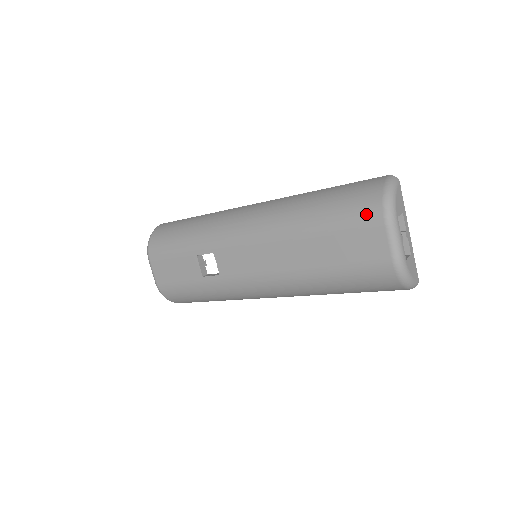
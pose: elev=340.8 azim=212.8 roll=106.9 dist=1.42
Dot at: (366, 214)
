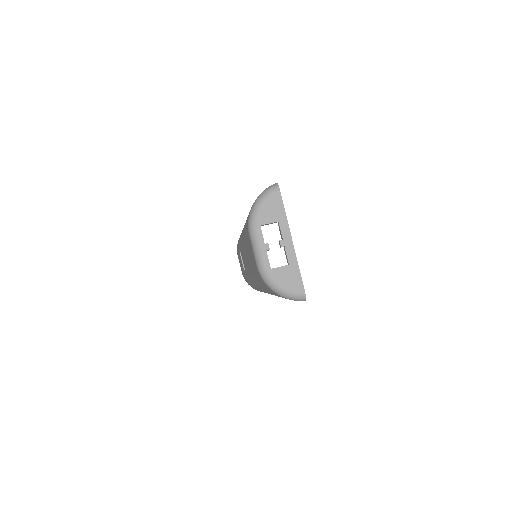
Dot at: (247, 222)
